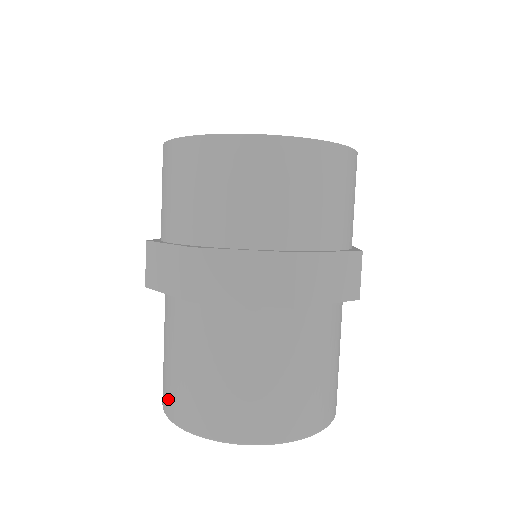
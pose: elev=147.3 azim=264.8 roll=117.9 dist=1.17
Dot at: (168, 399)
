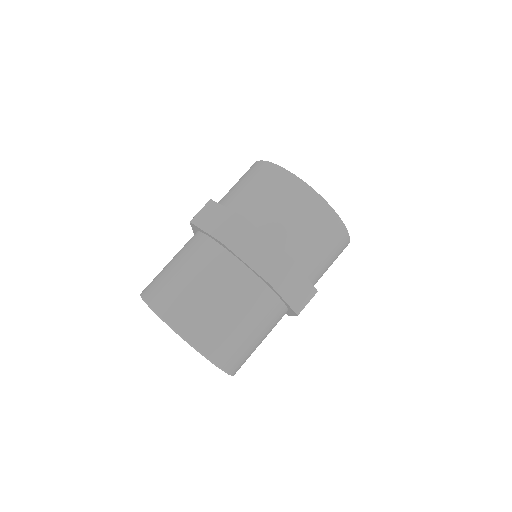
Dot at: occluded
